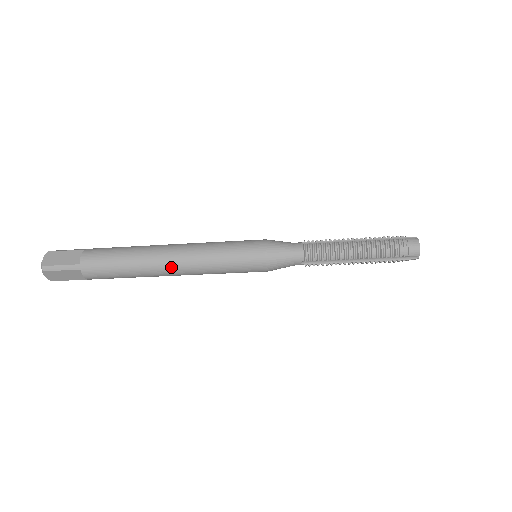
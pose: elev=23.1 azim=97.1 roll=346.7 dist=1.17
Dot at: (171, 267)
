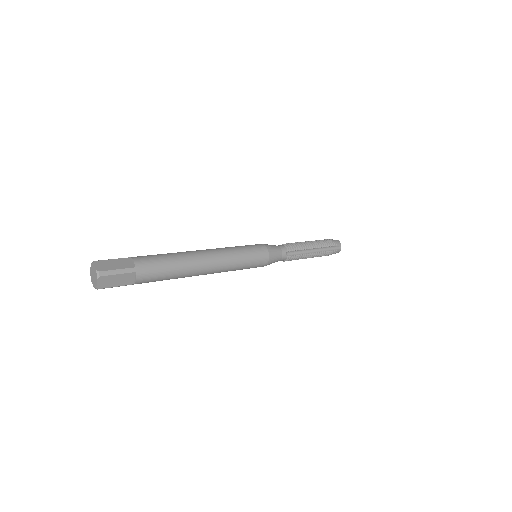
Dot at: occluded
